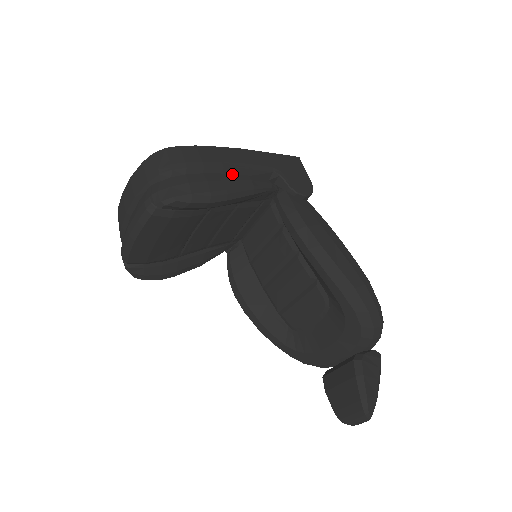
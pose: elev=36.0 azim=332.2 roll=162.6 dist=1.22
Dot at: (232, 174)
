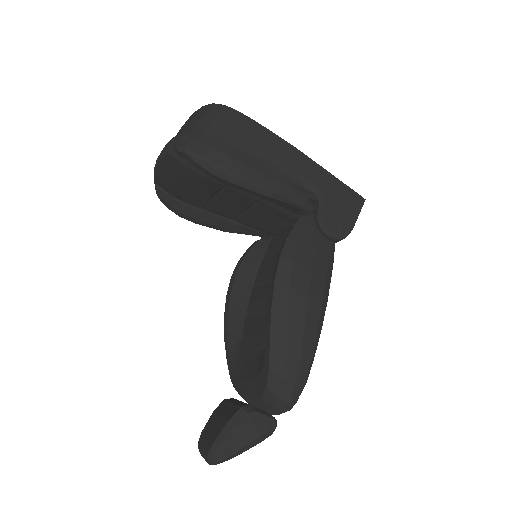
Dot at: (266, 166)
